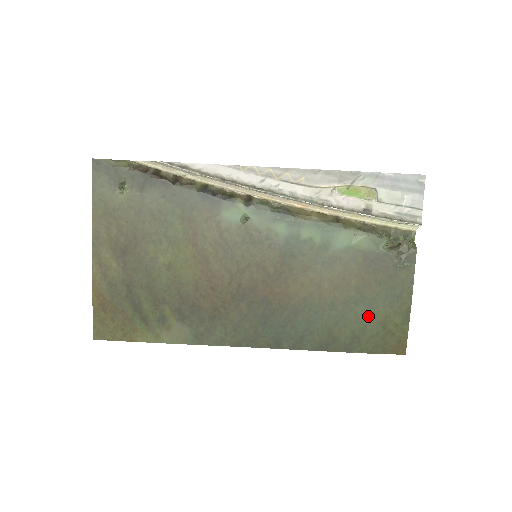
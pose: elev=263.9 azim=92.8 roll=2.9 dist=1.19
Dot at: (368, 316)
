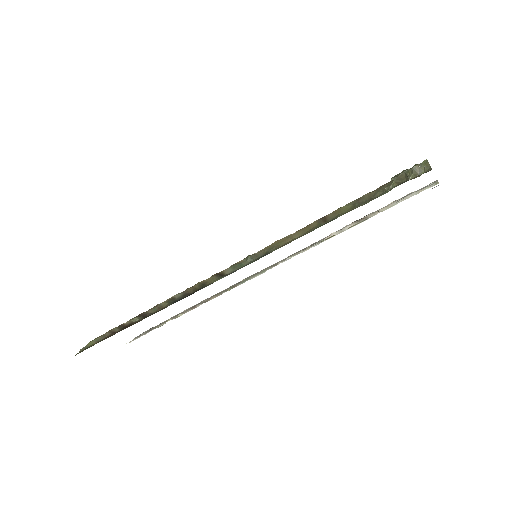
Dot at: occluded
